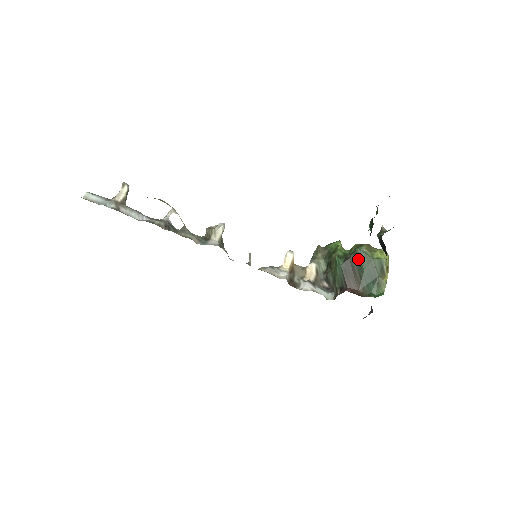
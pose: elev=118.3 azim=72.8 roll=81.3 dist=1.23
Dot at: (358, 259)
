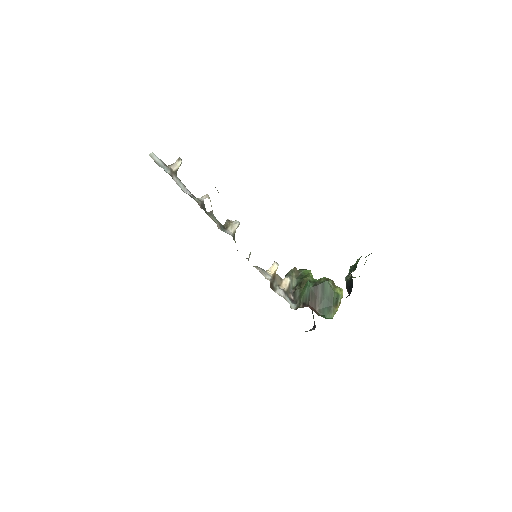
Dot at: (324, 288)
